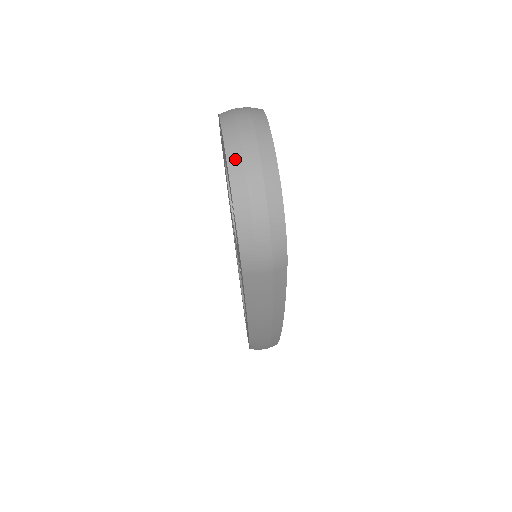
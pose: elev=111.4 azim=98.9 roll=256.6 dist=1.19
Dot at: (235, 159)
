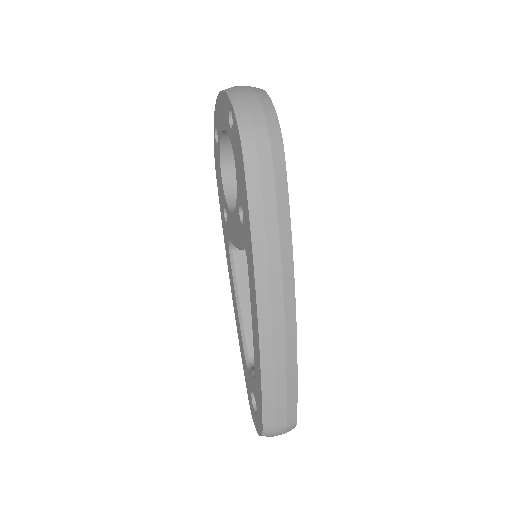
Dot at: (230, 88)
